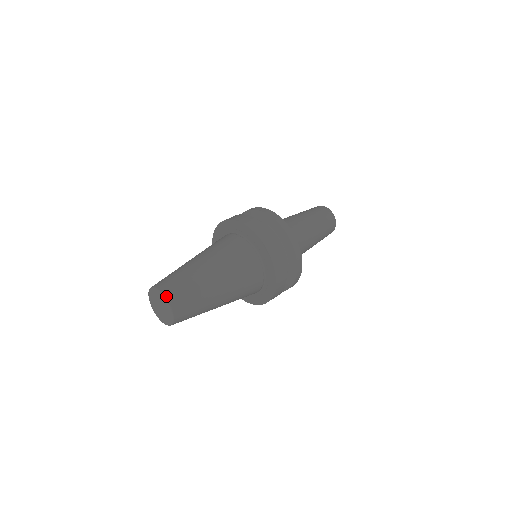
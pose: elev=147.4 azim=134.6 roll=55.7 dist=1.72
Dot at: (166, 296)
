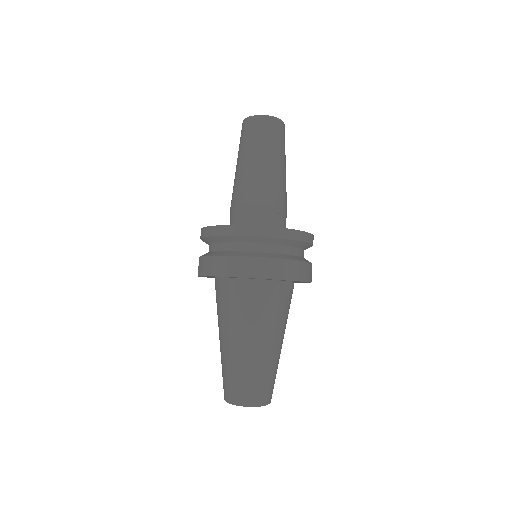
Dot at: (268, 403)
